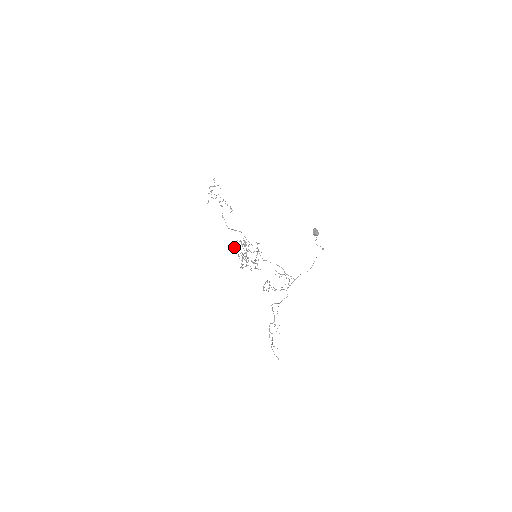
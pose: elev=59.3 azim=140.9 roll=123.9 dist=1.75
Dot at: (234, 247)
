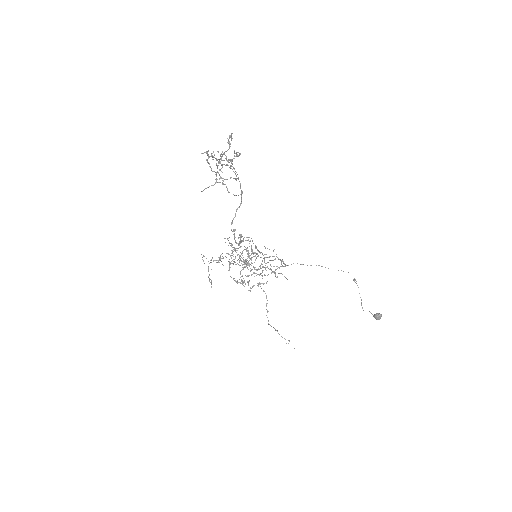
Dot at: occluded
